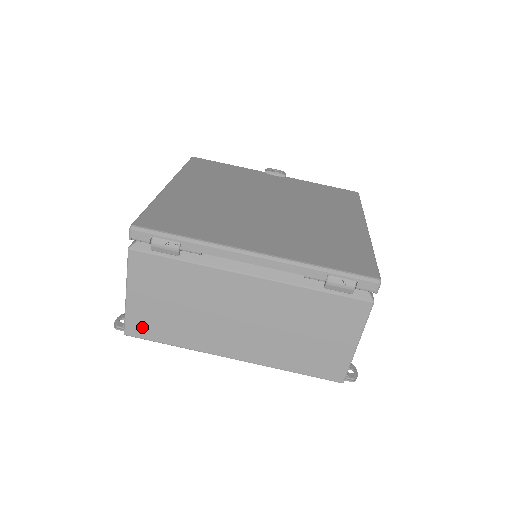
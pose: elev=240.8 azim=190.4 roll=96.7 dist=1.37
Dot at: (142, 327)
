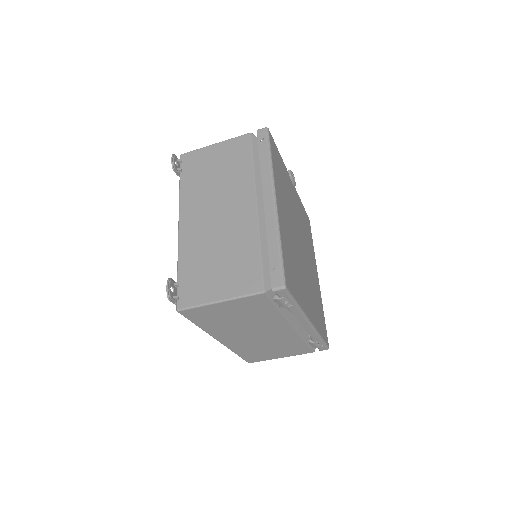
Dot at: (197, 314)
